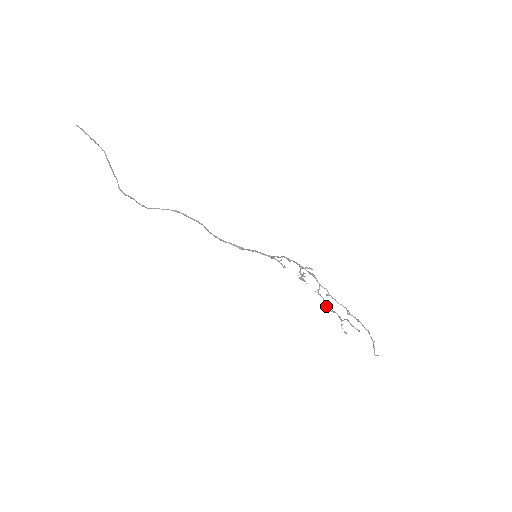
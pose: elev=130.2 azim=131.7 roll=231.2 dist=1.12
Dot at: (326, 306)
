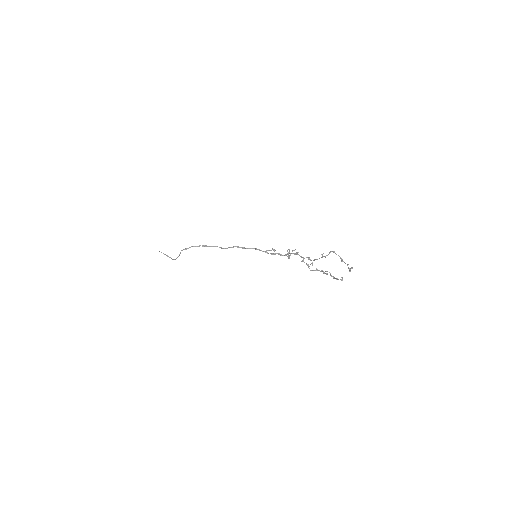
Dot at: (309, 266)
